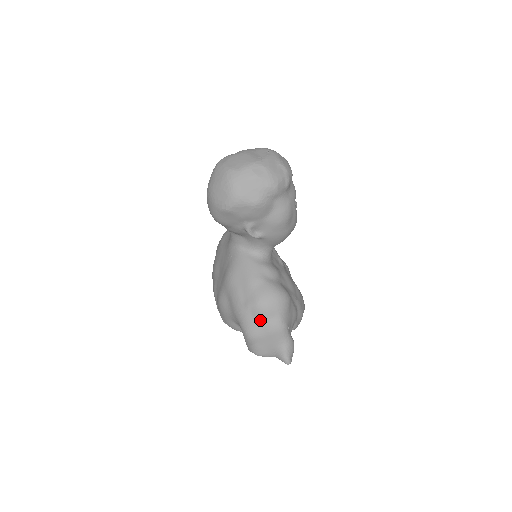
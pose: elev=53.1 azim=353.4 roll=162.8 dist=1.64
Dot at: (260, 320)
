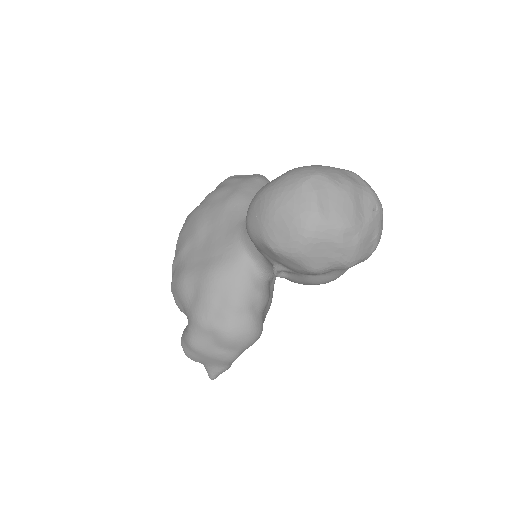
Dot at: (216, 344)
